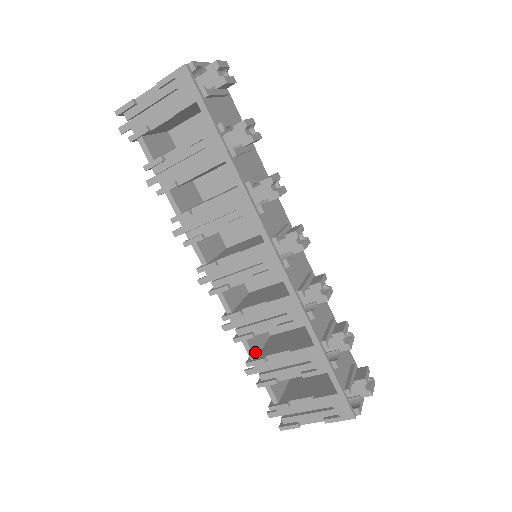
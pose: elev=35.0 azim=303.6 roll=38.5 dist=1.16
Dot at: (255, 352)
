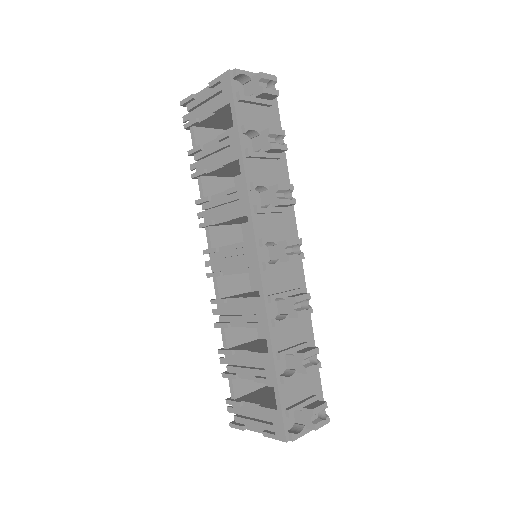
Dot at: (230, 343)
